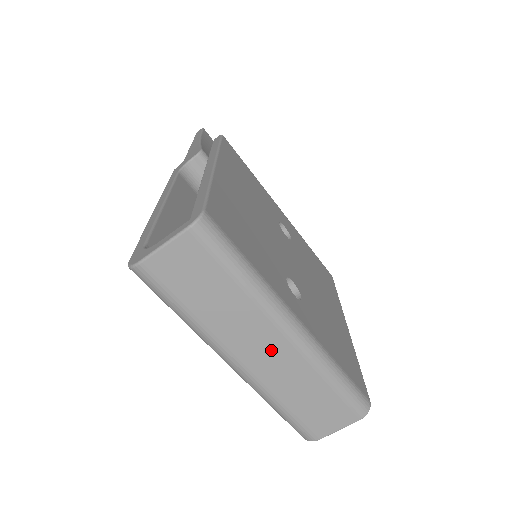
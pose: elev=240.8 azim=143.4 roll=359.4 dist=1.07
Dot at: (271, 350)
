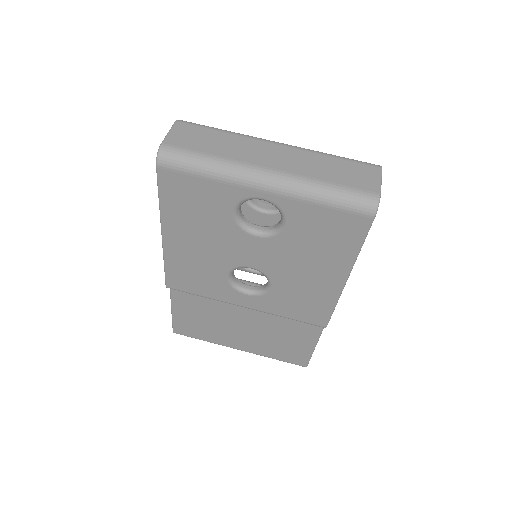
Dot at: (278, 154)
